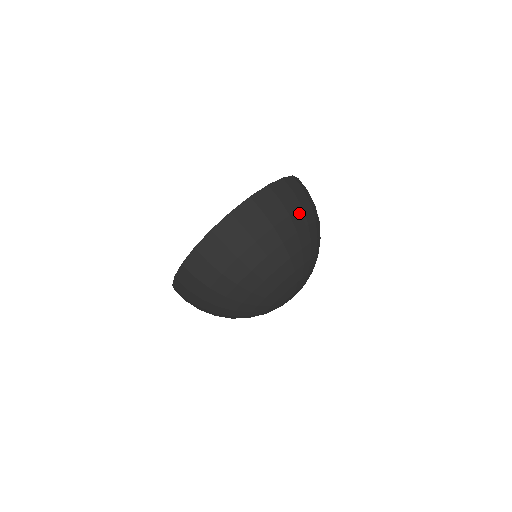
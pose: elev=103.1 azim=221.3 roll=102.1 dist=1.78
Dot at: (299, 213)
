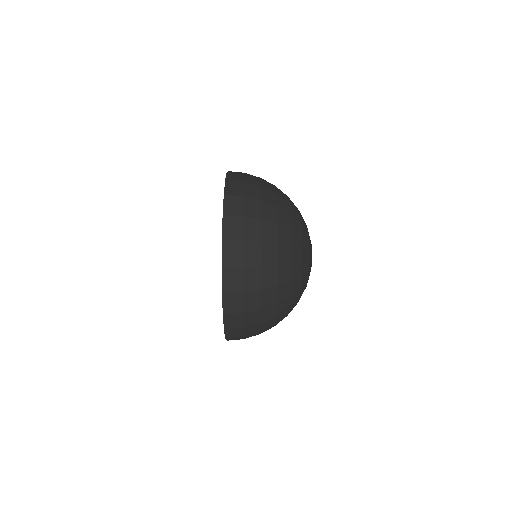
Dot at: (263, 183)
